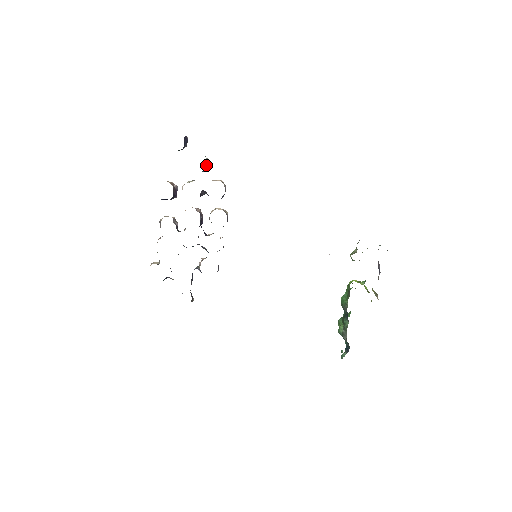
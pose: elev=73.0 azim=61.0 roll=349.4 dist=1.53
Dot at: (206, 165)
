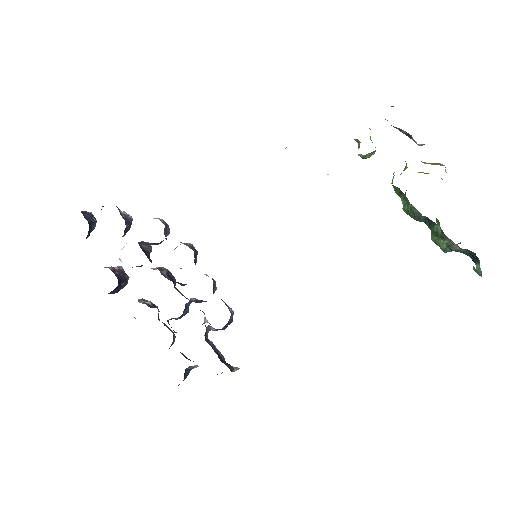
Dot at: (124, 218)
